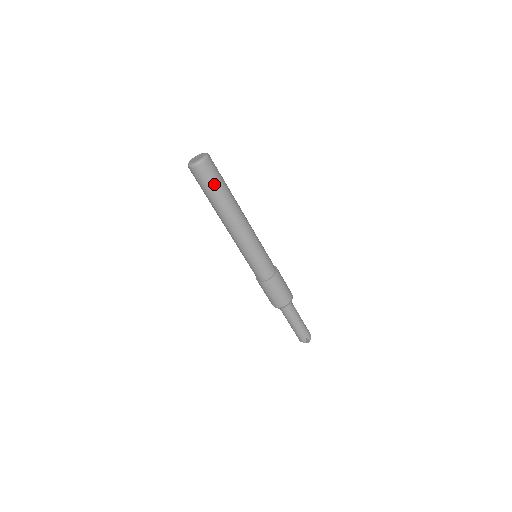
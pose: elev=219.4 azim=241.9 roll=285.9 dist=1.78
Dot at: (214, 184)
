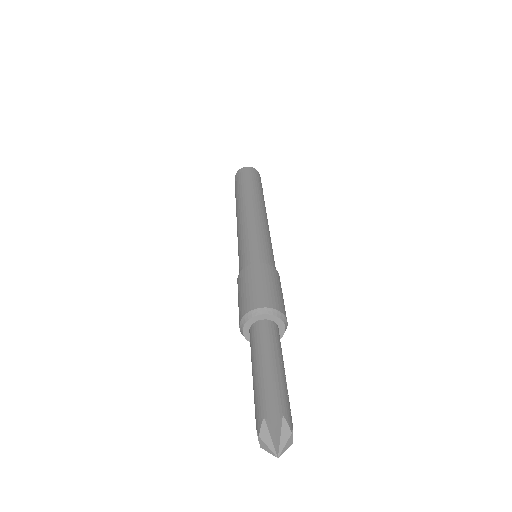
Dot at: (255, 180)
